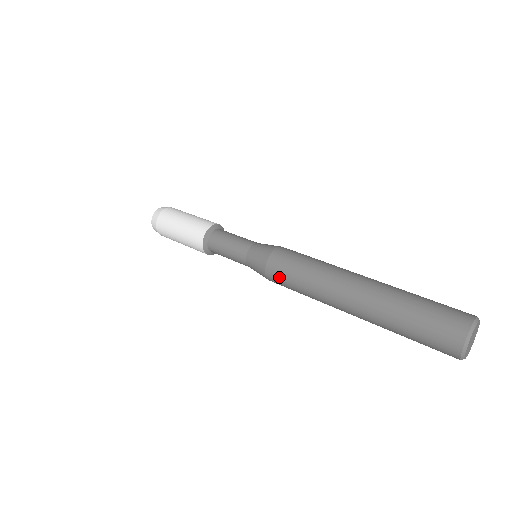
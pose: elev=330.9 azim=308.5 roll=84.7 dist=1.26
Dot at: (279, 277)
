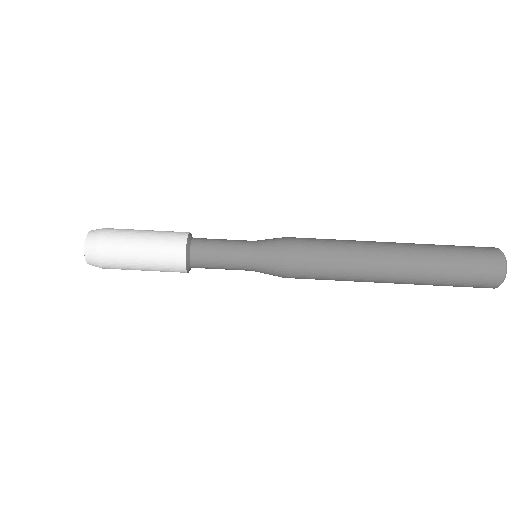
Dot at: (304, 276)
